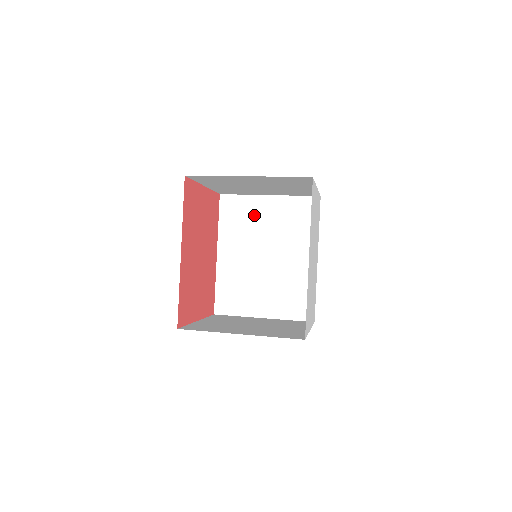
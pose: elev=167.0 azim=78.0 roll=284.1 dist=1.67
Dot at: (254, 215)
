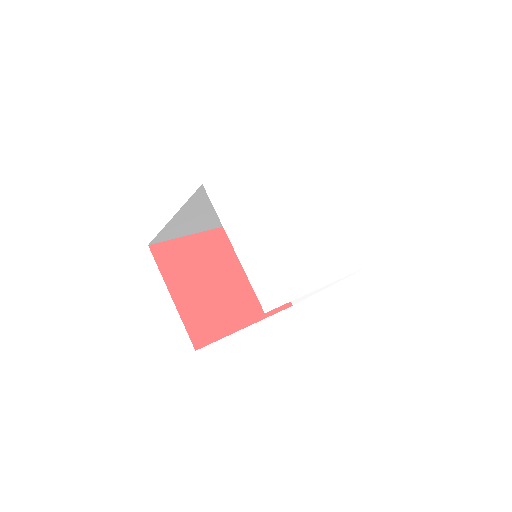
Dot at: occluded
